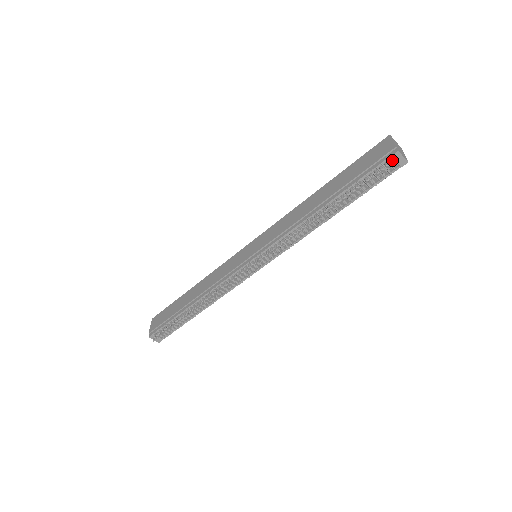
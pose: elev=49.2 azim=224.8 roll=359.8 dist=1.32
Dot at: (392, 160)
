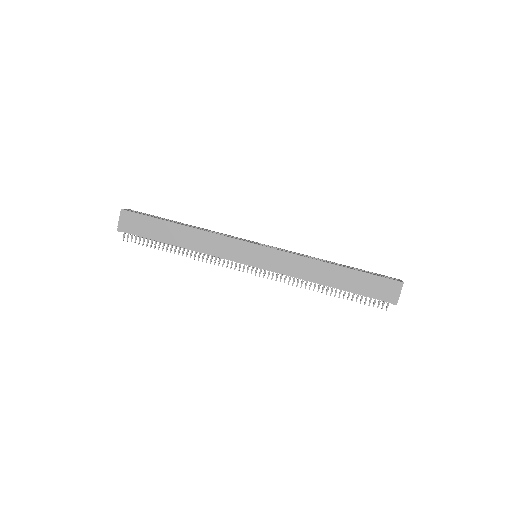
Dot at: occluded
